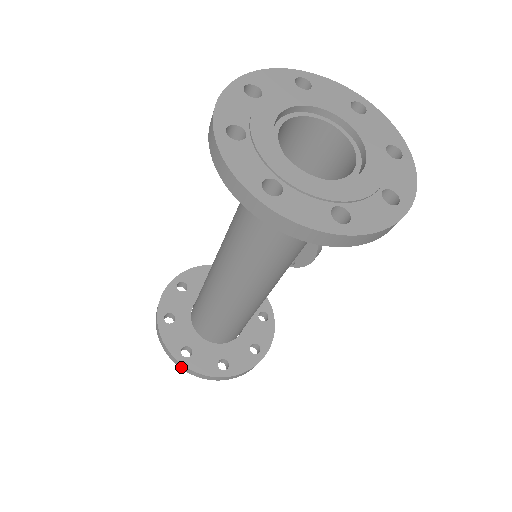
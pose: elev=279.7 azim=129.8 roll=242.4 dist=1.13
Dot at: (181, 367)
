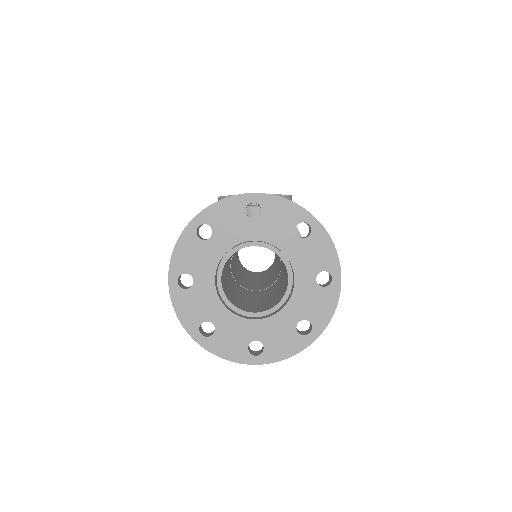
Dot at: occluded
